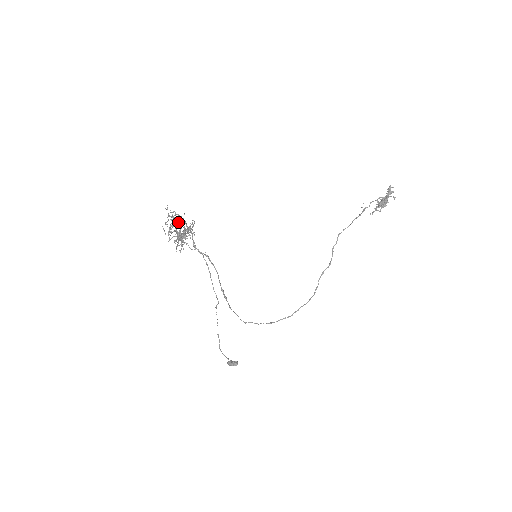
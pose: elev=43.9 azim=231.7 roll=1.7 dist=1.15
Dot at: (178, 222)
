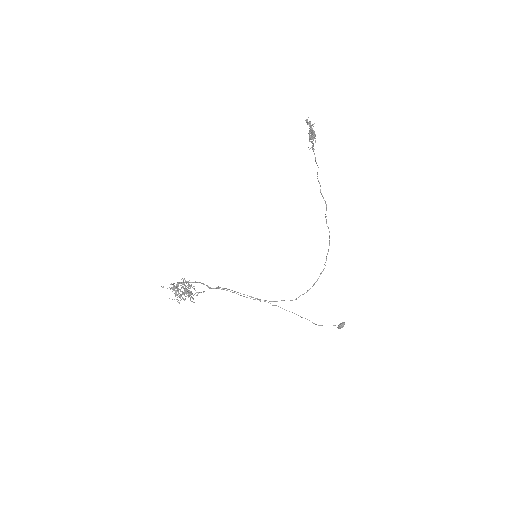
Dot at: (176, 288)
